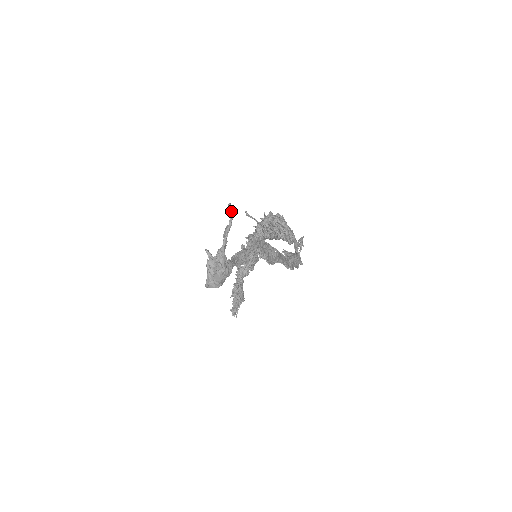
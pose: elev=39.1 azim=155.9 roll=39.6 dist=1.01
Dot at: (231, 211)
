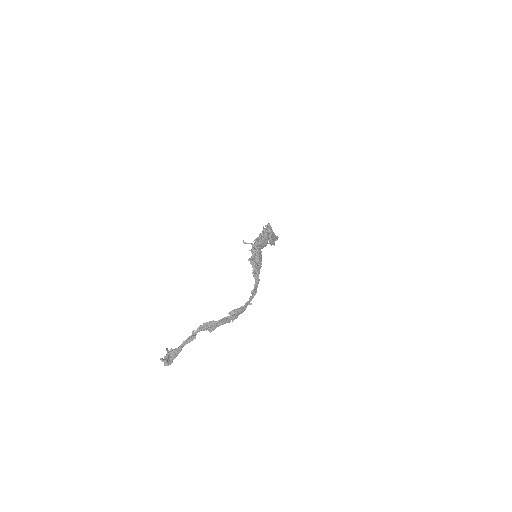
Dot at: occluded
